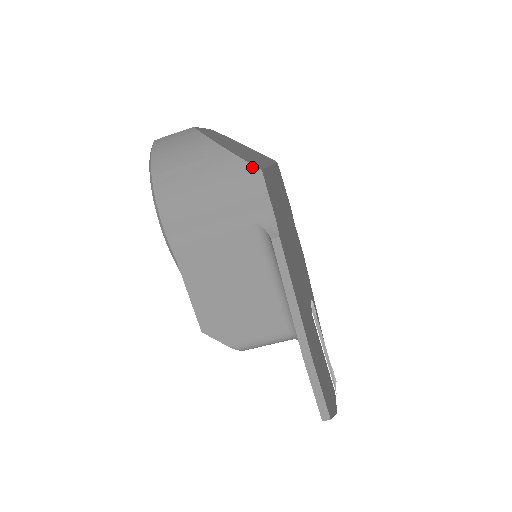
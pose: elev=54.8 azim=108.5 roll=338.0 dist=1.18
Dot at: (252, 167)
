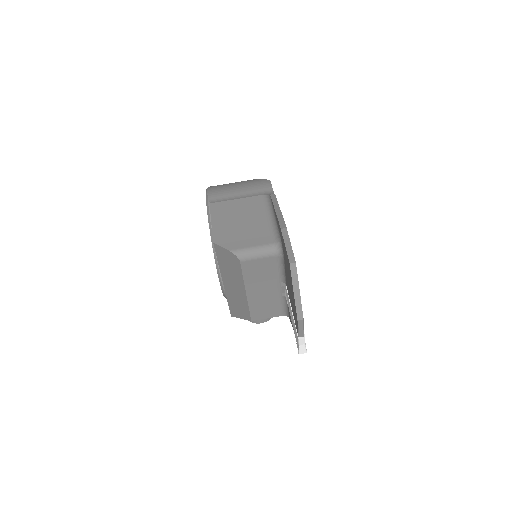
Dot at: (265, 180)
